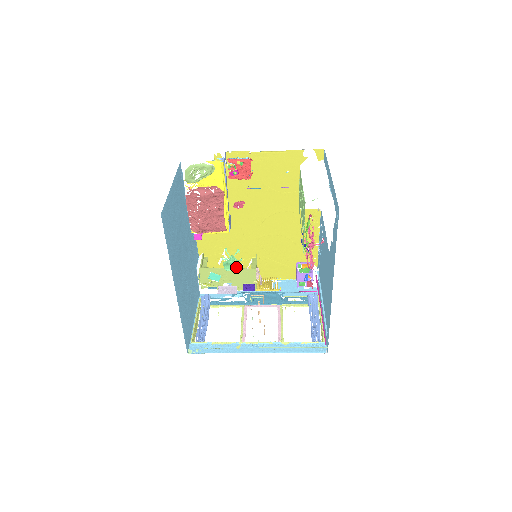
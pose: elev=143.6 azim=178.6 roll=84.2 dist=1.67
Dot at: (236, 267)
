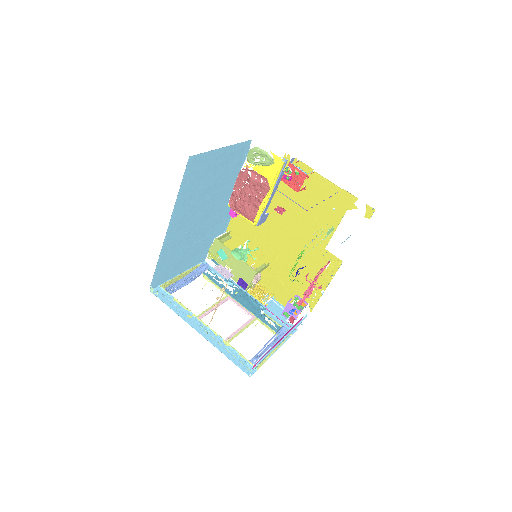
Dot at: (242, 258)
